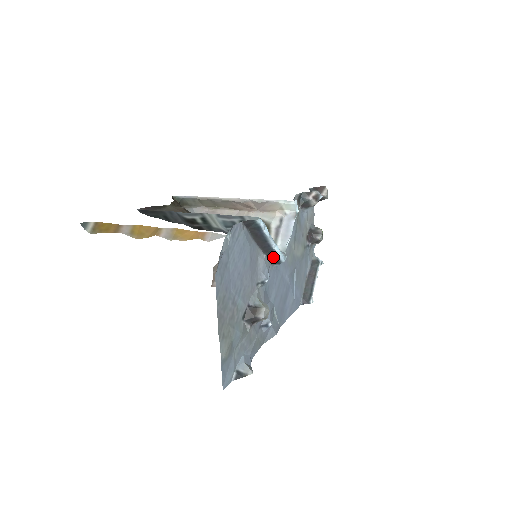
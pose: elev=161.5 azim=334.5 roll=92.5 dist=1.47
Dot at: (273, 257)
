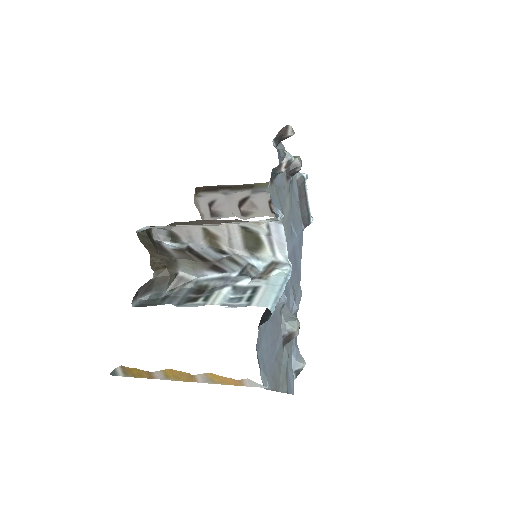
Dot at: occluded
